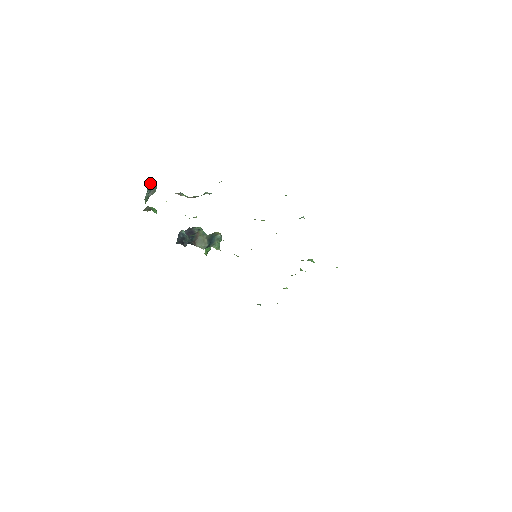
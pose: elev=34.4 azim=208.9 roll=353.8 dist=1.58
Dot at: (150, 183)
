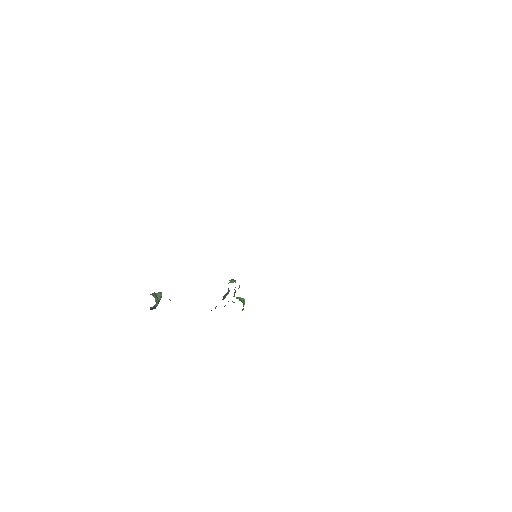
Dot at: occluded
